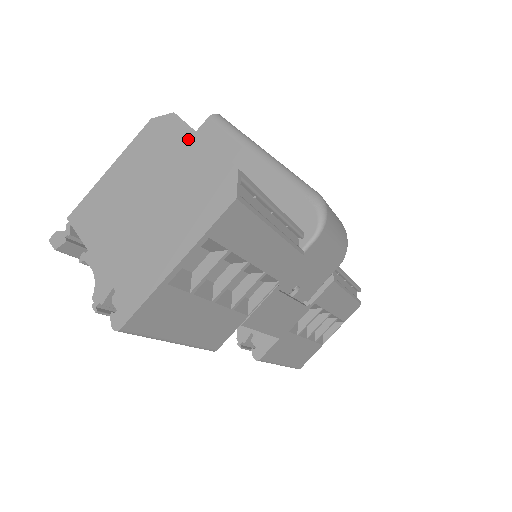
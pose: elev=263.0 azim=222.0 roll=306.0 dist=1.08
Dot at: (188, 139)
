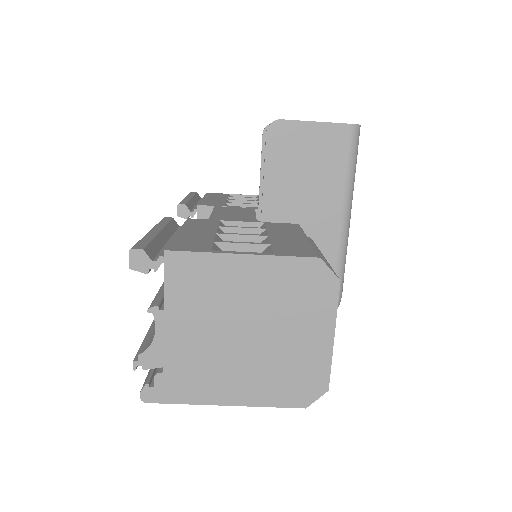
Dot at: (325, 322)
